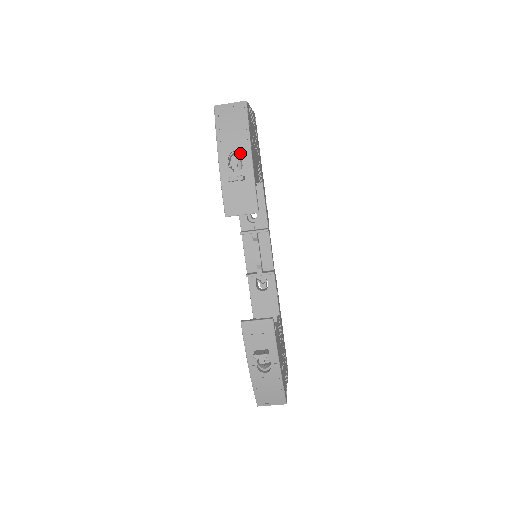
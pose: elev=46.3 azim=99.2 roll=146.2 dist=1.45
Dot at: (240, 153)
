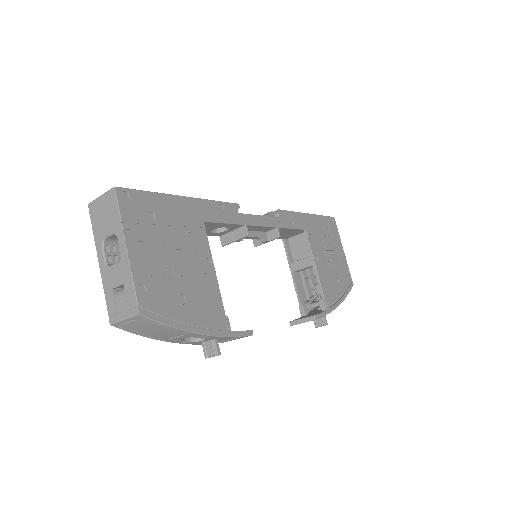
Dot at: occluded
